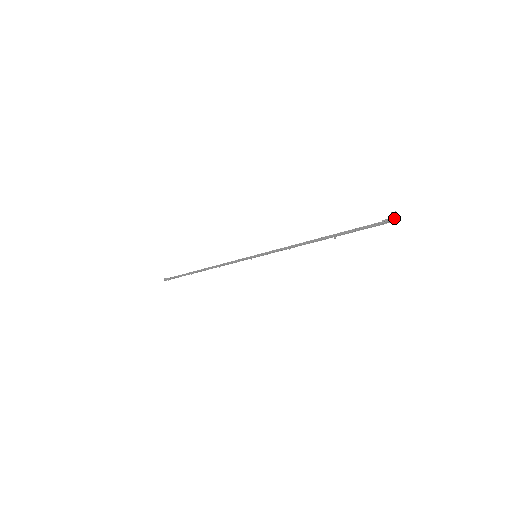
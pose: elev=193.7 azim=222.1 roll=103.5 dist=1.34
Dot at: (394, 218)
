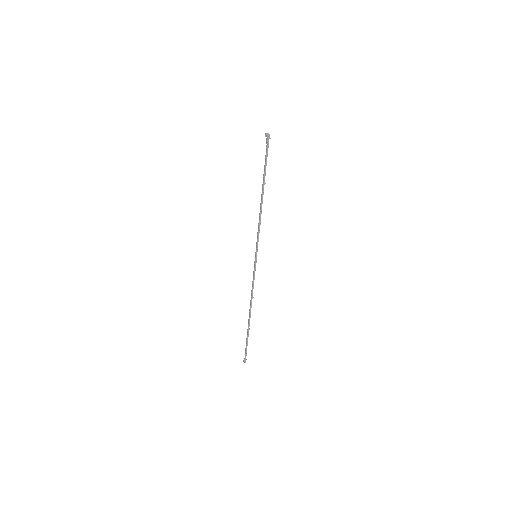
Dot at: (267, 135)
